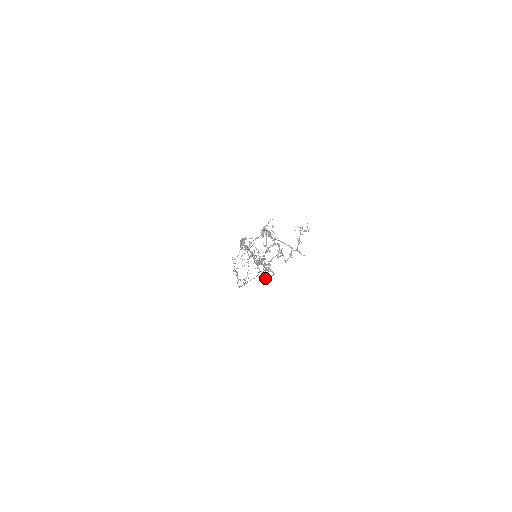
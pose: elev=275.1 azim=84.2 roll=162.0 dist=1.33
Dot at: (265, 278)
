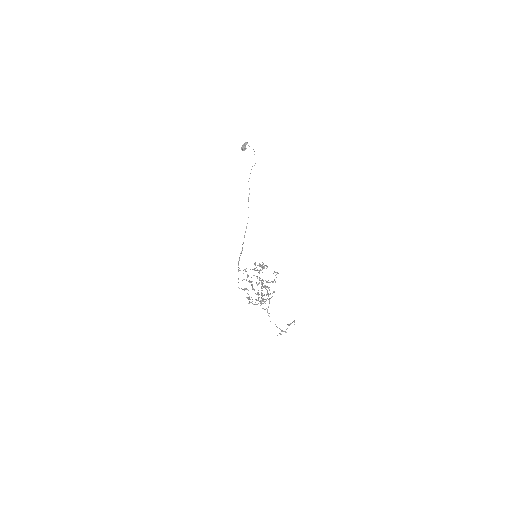
Dot at: (262, 294)
